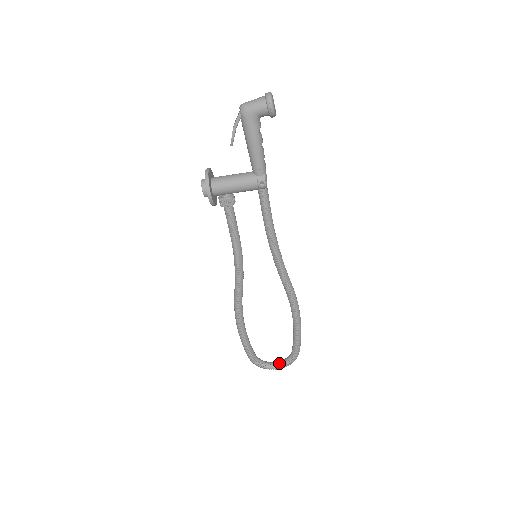
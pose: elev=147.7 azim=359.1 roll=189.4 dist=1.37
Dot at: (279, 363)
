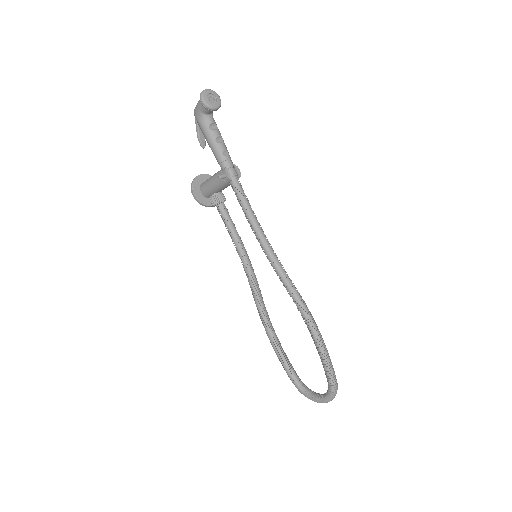
Dot at: (321, 395)
